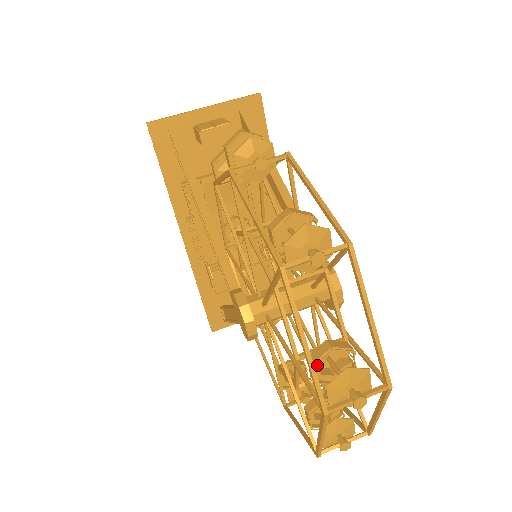
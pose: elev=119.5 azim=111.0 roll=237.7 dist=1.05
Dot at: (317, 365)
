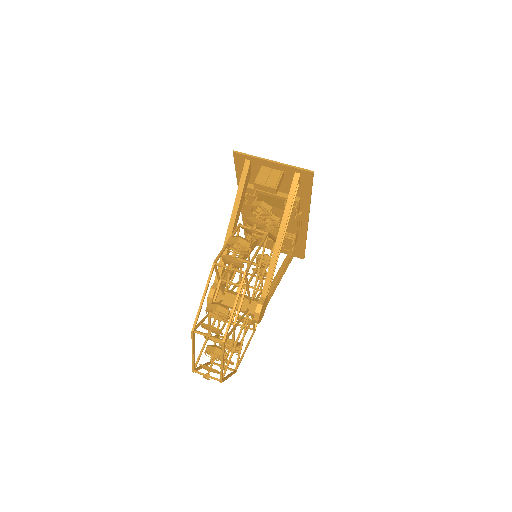
Dot at: occluded
